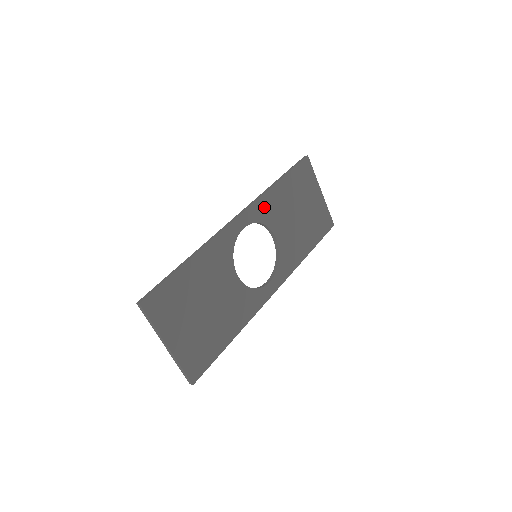
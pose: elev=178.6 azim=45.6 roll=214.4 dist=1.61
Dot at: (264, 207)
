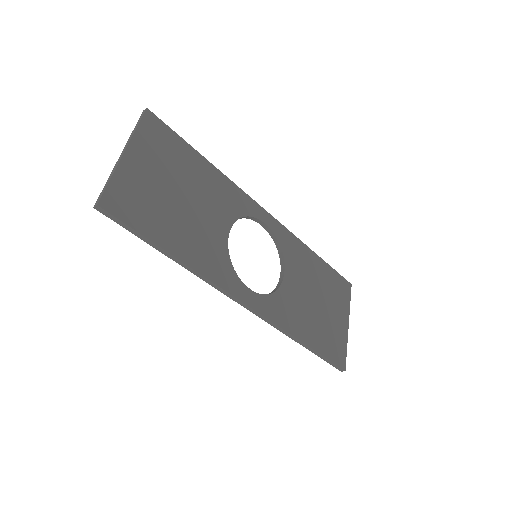
Dot at: (292, 244)
